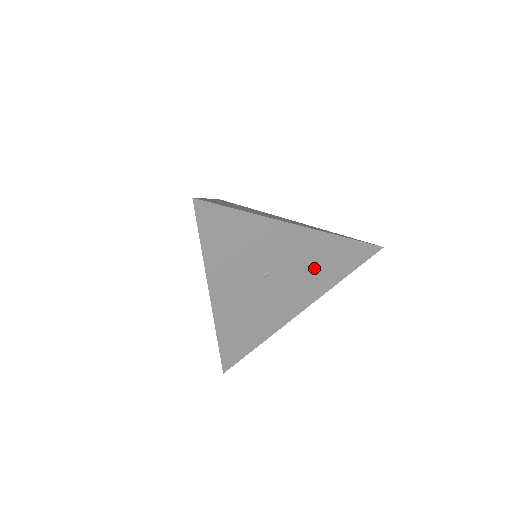
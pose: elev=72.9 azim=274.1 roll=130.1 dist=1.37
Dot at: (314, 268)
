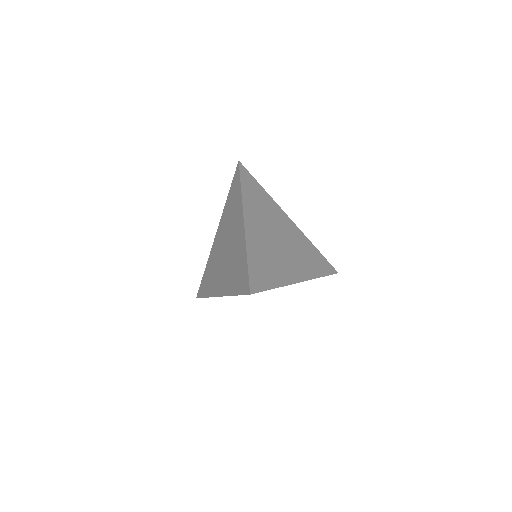
Dot at: occluded
